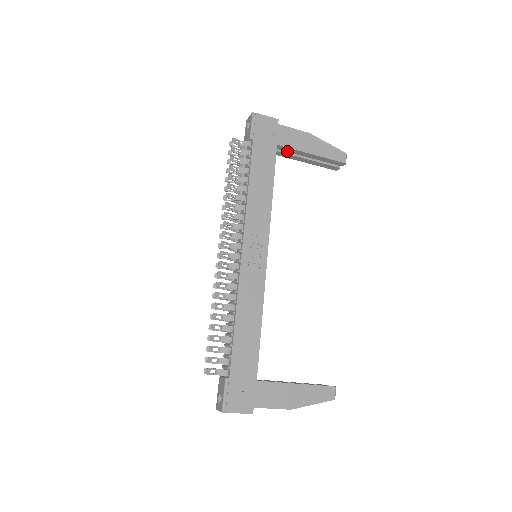
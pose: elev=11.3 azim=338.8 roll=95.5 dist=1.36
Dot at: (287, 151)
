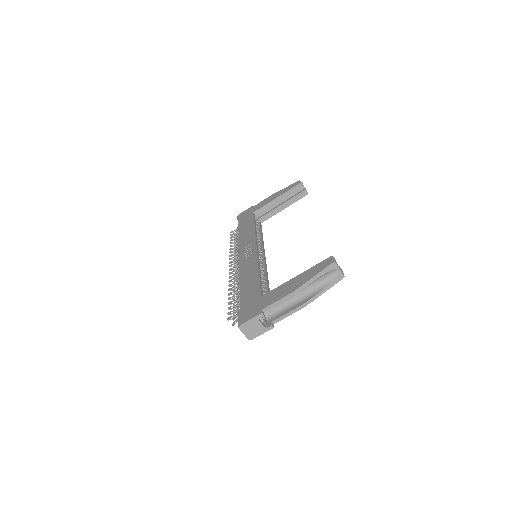
Dot at: (265, 211)
